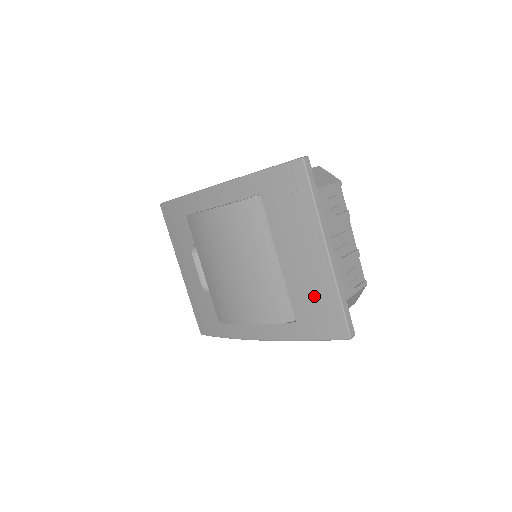
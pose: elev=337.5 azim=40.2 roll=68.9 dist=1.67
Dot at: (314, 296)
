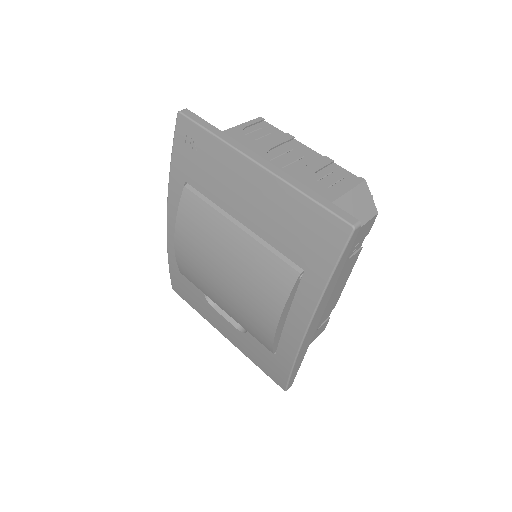
Dot at: (288, 222)
